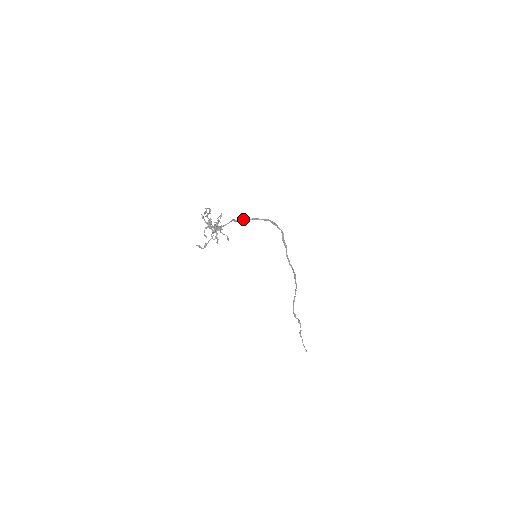
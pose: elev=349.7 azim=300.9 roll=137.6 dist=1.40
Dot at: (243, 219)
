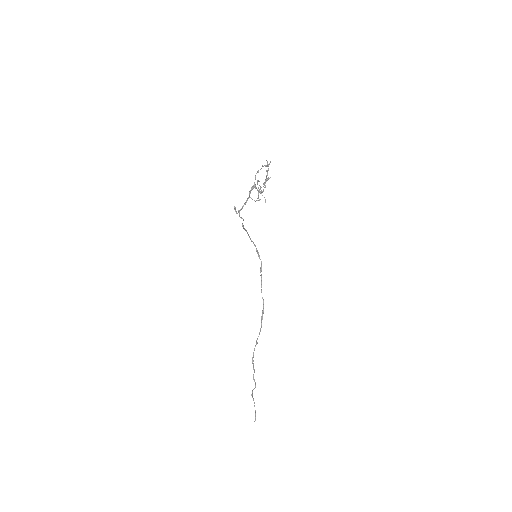
Dot at: (245, 229)
